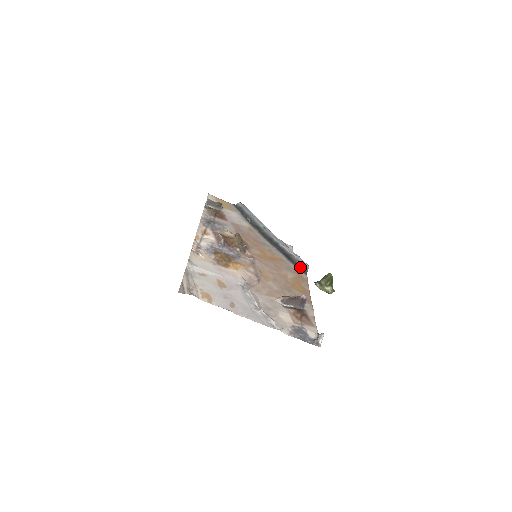
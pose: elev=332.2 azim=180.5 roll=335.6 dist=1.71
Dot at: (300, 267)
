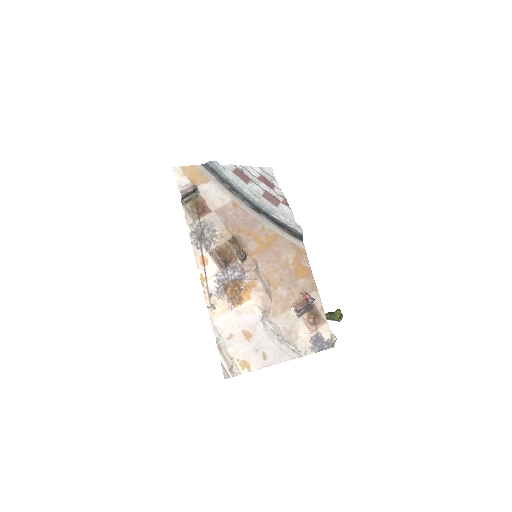
Dot at: (295, 234)
